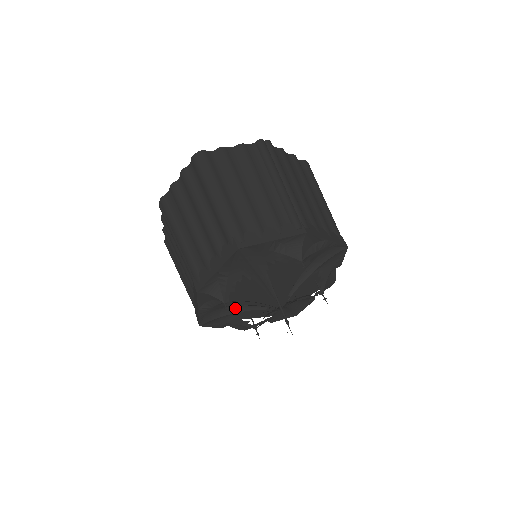
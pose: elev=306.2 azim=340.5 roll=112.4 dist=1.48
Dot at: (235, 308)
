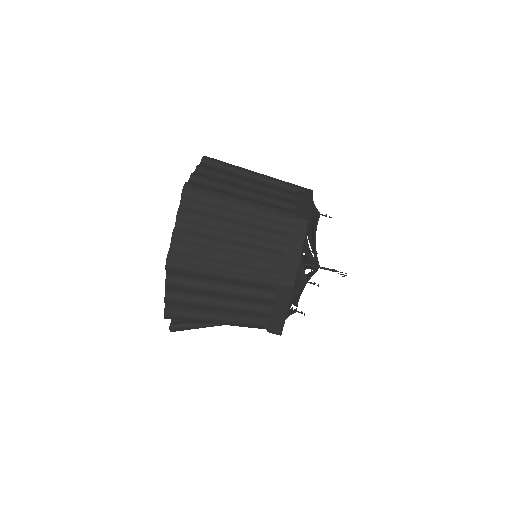
Dot at: occluded
